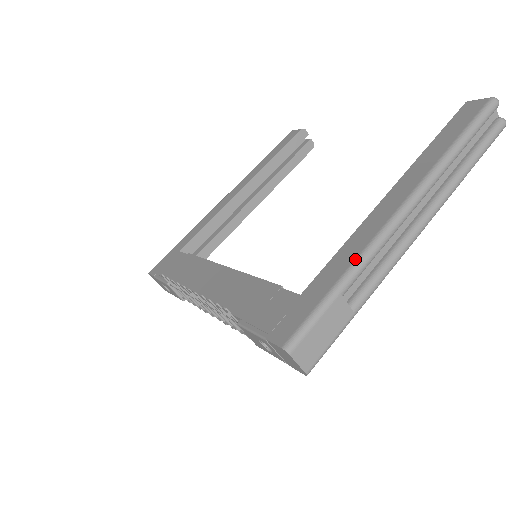
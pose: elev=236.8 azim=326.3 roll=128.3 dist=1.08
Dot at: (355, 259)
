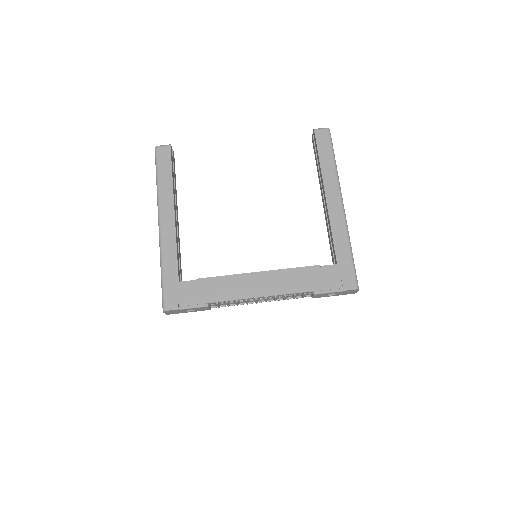
Dot at: (347, 237)
